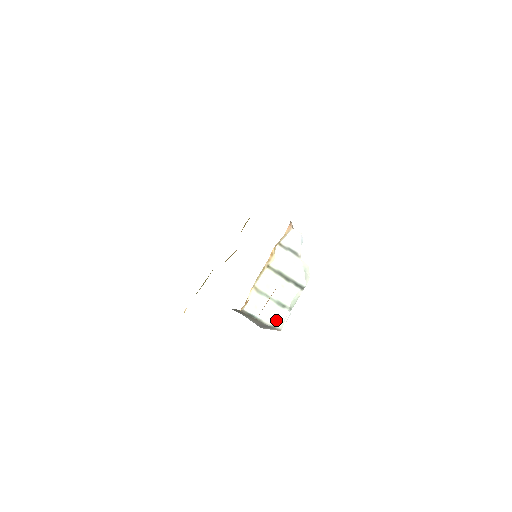
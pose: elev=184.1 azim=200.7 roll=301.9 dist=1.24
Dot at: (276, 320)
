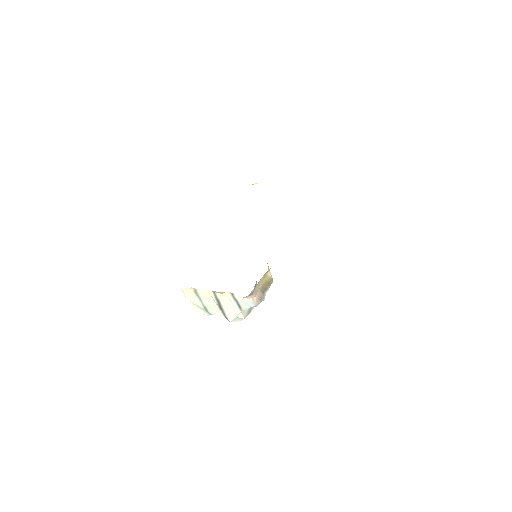
Dot at: (198, 310)
